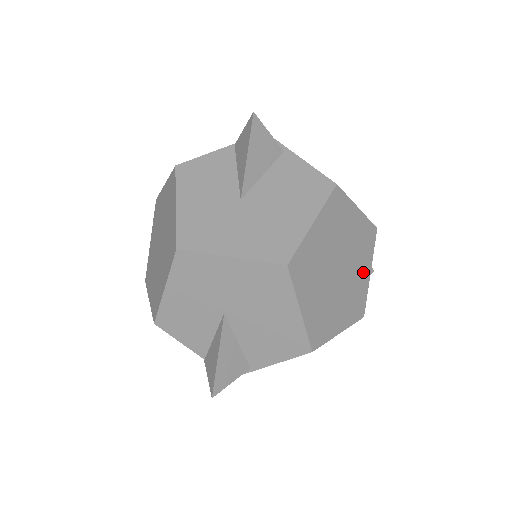
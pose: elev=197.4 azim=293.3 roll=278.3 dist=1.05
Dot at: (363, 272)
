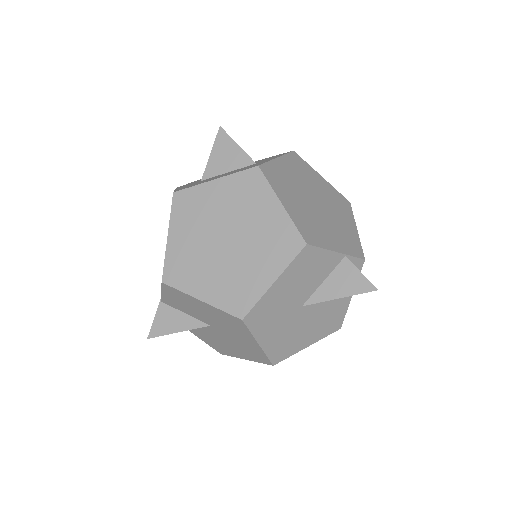
Dot at: occluded
